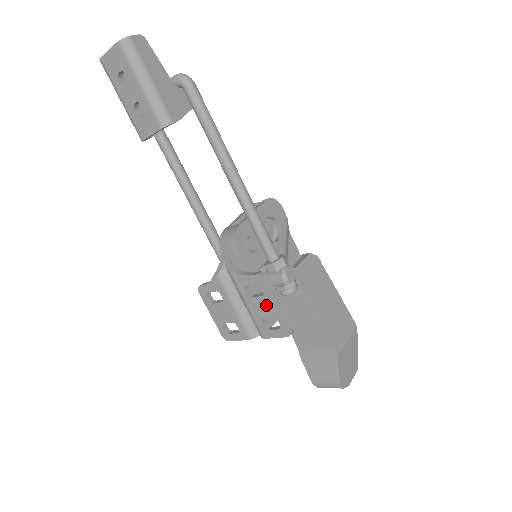
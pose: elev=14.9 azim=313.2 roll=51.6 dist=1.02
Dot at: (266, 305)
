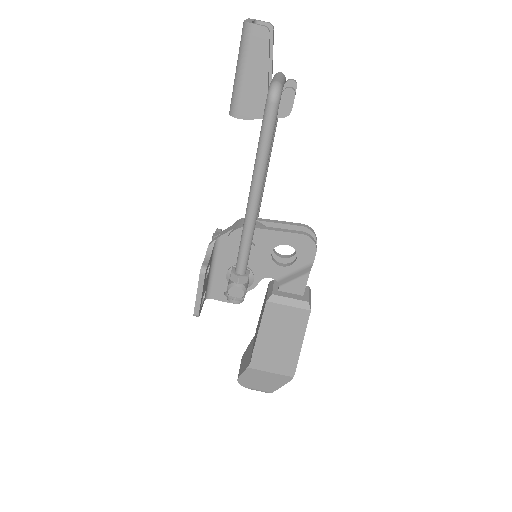
Dot at: occluded
